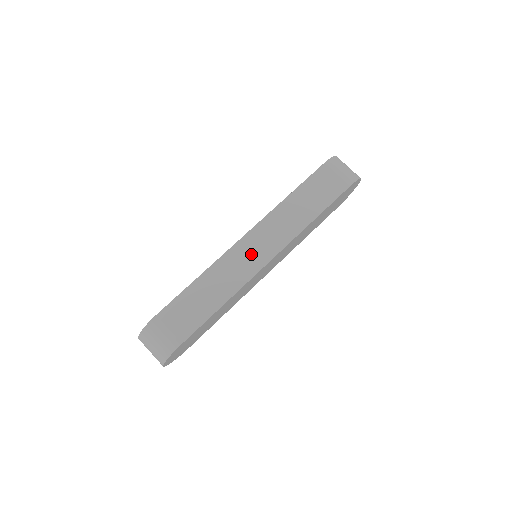
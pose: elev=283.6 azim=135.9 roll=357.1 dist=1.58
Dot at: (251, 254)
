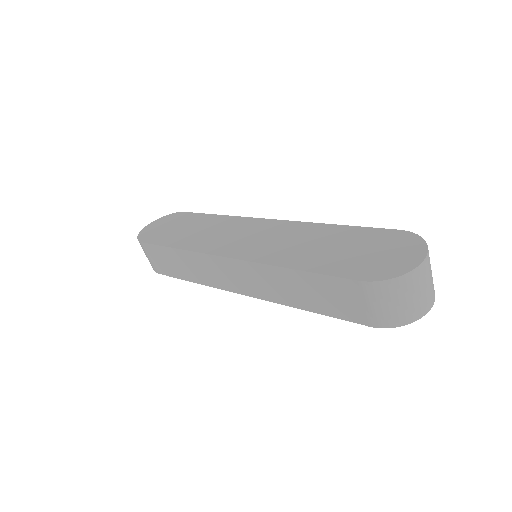
Dot at: (226, 275)
